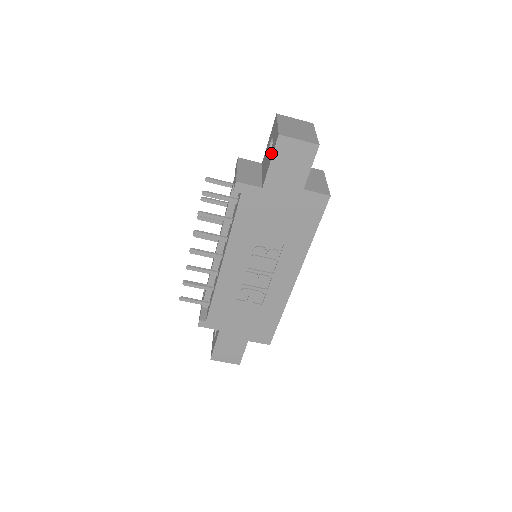
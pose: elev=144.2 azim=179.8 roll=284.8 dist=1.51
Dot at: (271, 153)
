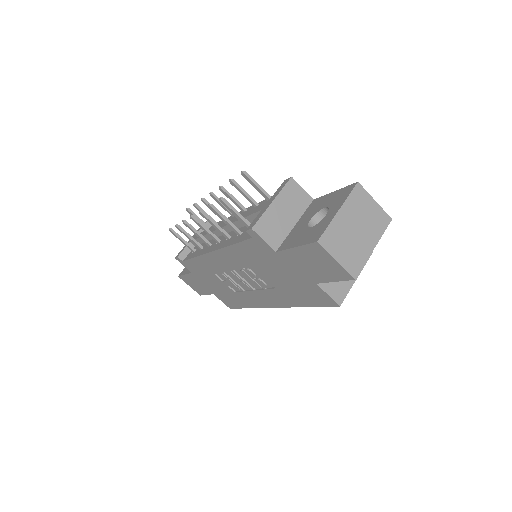
Dot at: (305, 236)
